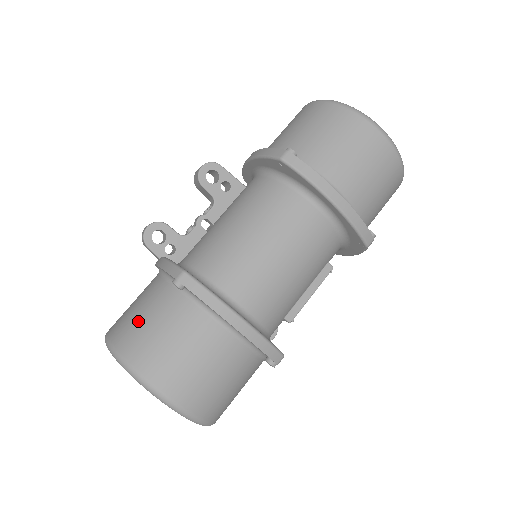
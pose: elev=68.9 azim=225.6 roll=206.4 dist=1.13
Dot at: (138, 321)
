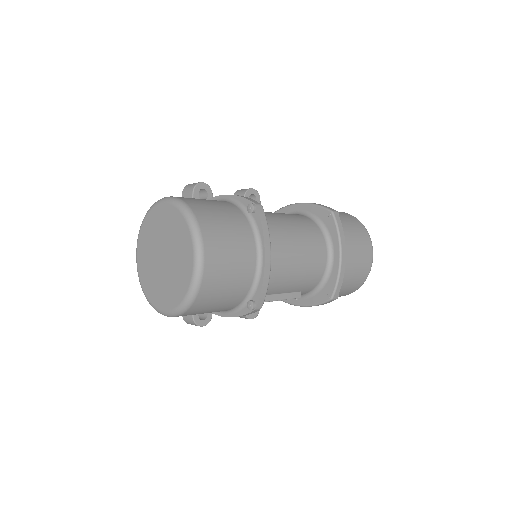
Dot at: (208, 205)
